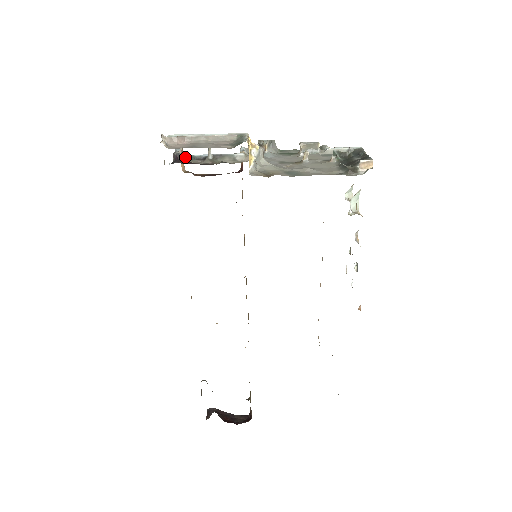
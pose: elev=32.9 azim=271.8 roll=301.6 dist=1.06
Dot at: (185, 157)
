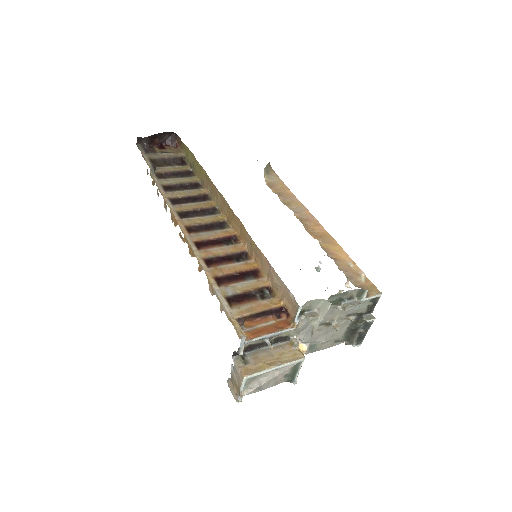
Dot at: (245, 345)
